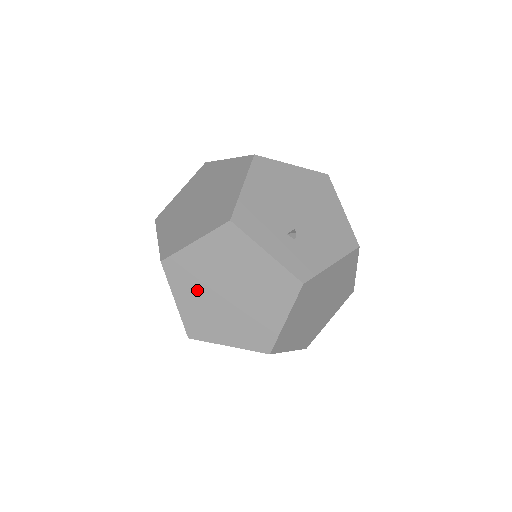
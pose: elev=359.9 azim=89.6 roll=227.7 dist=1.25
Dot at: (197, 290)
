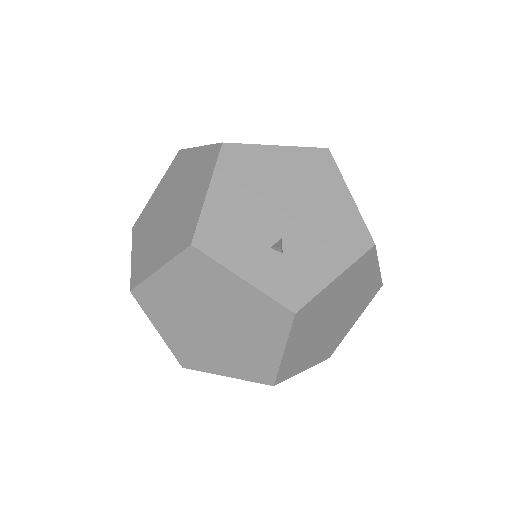
Dot at: (177, 320)
